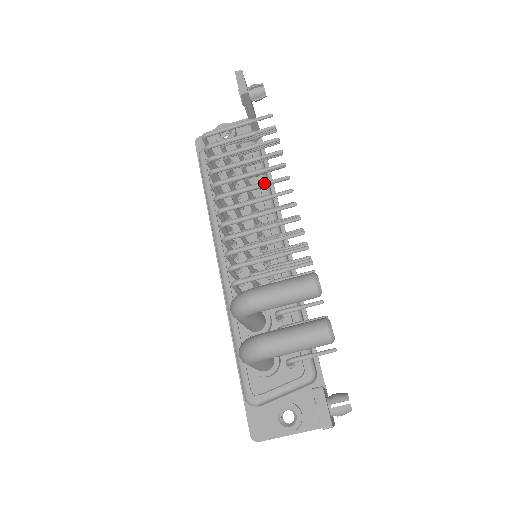
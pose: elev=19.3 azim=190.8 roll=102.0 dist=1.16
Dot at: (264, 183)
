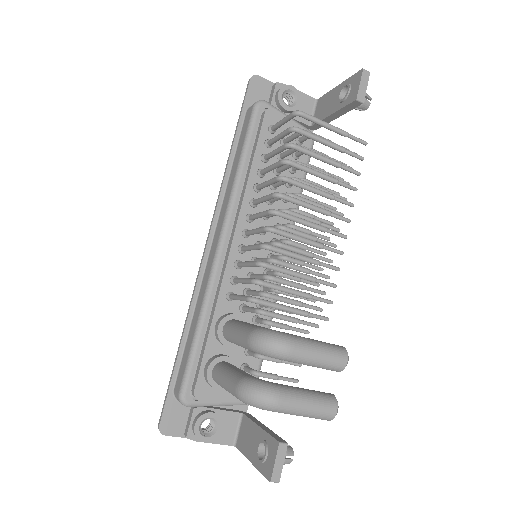
Dot at: (328, 213)
